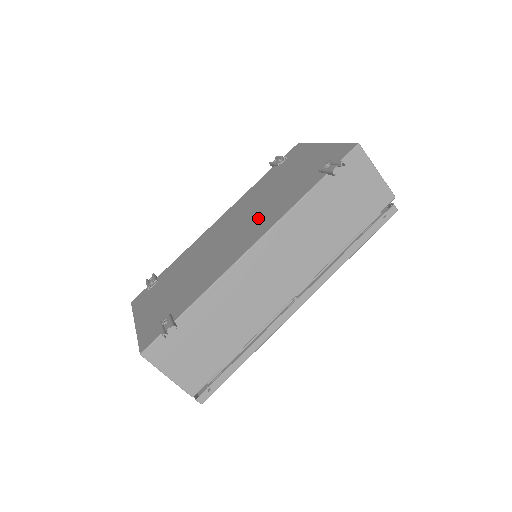
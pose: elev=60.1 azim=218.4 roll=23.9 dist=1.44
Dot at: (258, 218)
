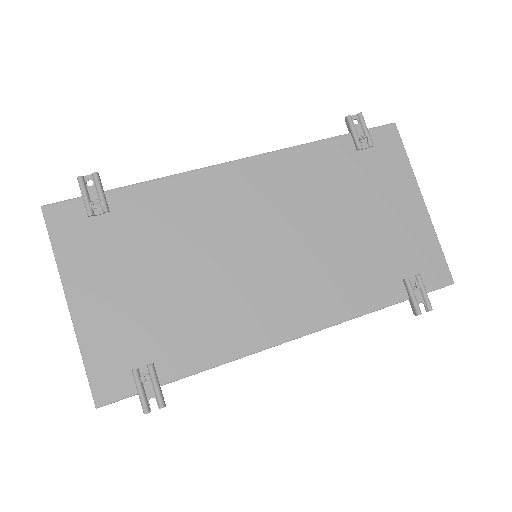
Dot at: (310, 273)
